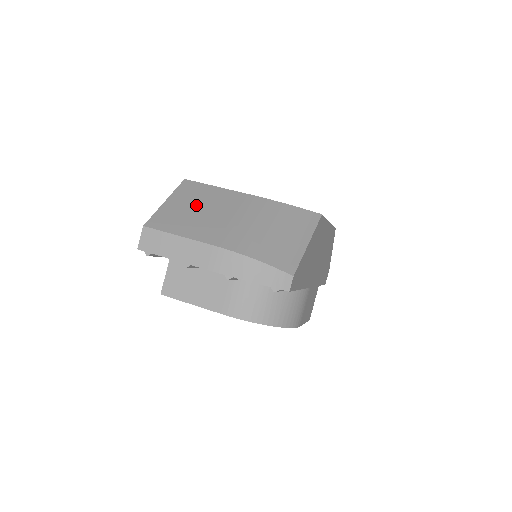
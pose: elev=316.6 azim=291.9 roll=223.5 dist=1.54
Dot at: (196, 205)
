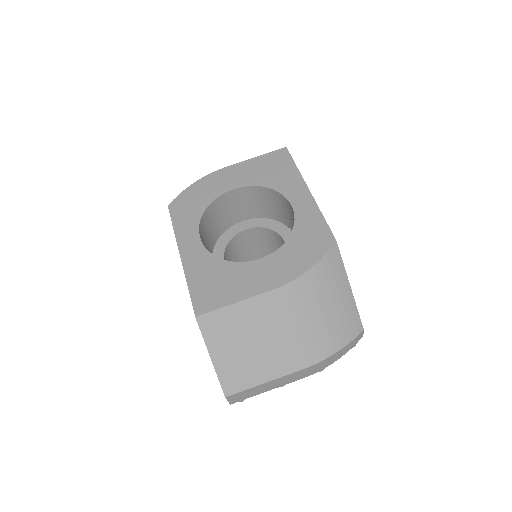
Dot at: (242, 341)
